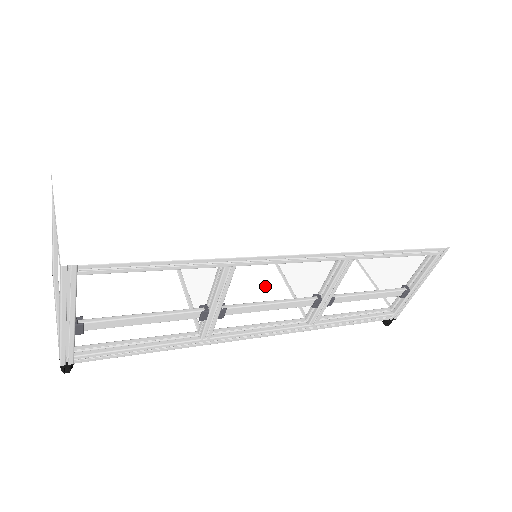
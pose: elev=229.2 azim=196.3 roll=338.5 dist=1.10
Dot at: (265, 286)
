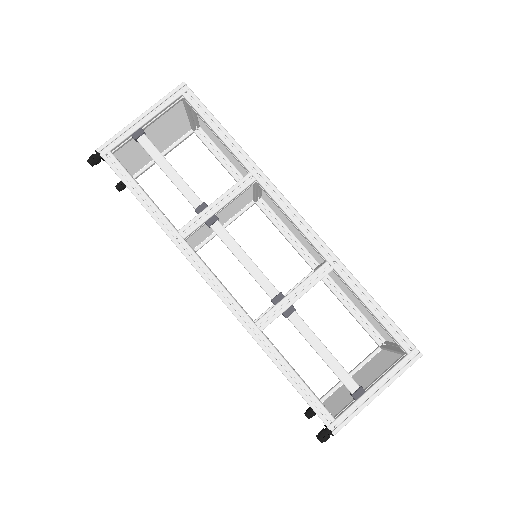
Dot at: occluded
